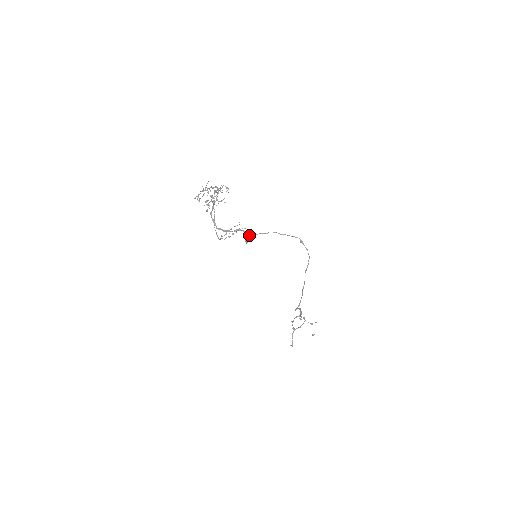
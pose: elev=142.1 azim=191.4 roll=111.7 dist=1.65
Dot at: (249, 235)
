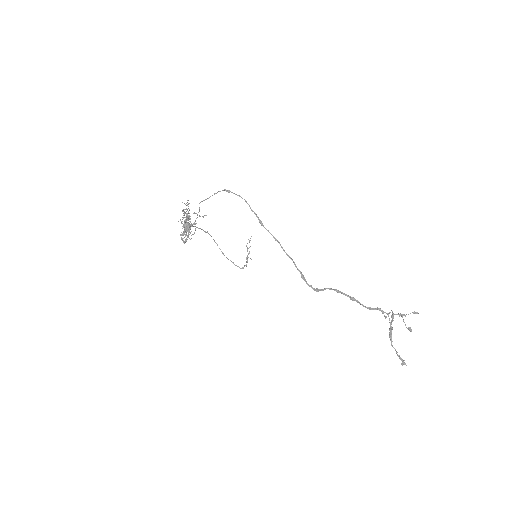
Dot at: occluded
